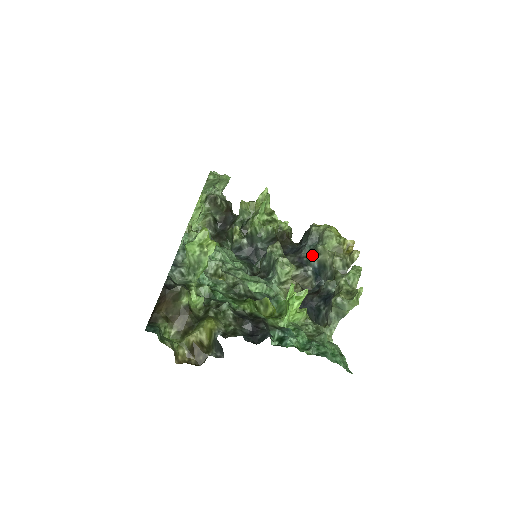
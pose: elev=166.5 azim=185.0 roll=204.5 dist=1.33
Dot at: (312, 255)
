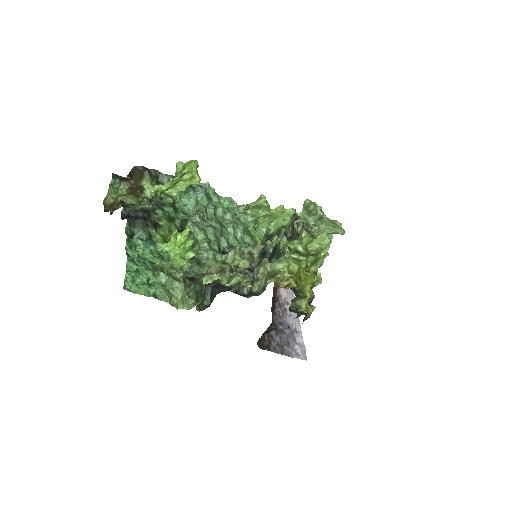
Dot at: occluded
